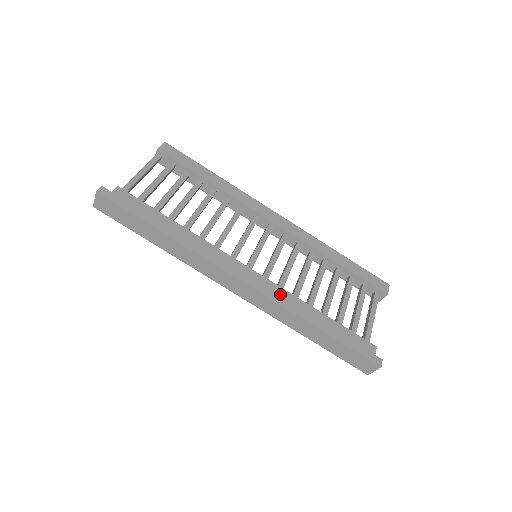
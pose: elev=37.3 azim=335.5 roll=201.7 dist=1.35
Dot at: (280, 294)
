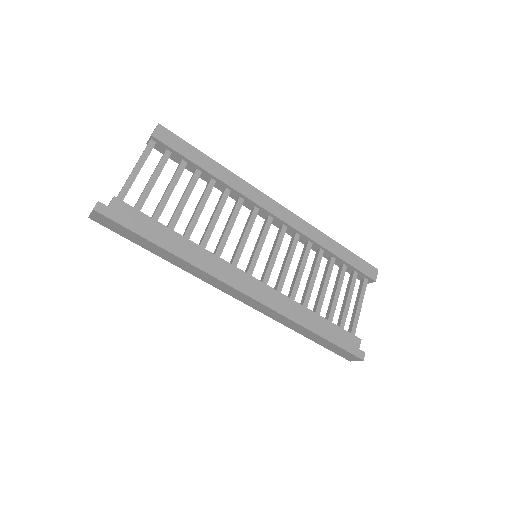
Dot at: (279, 300)
